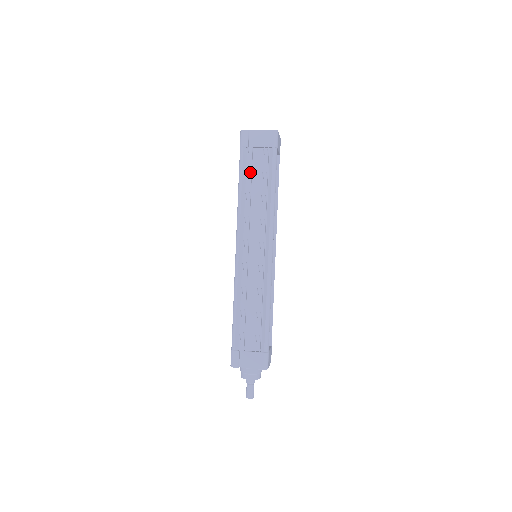
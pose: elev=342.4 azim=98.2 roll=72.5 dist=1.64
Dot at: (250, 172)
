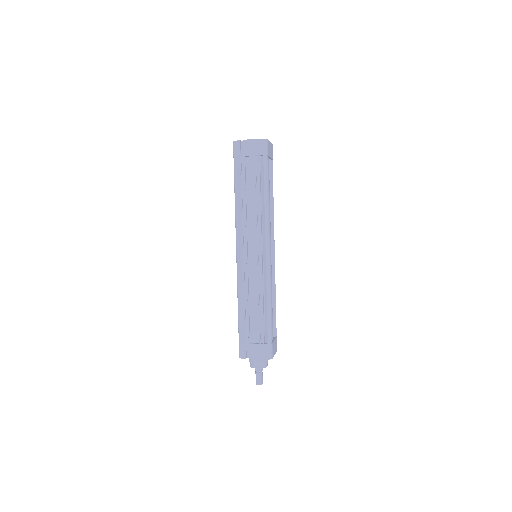
Dot at: (244, 180)
